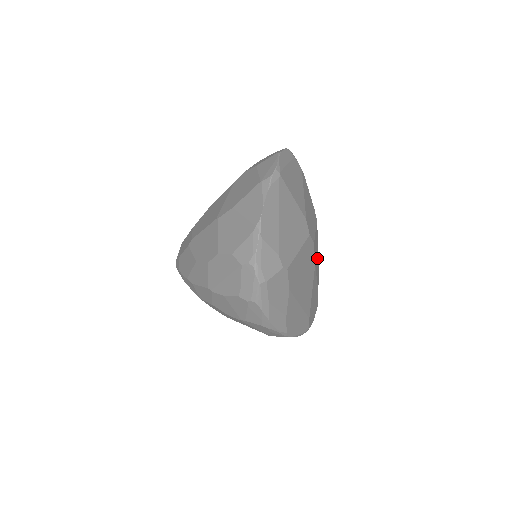
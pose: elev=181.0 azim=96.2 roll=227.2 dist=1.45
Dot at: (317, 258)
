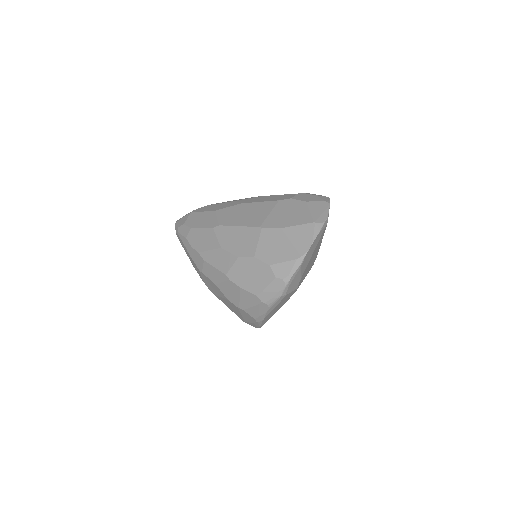
Dot at: occluded
